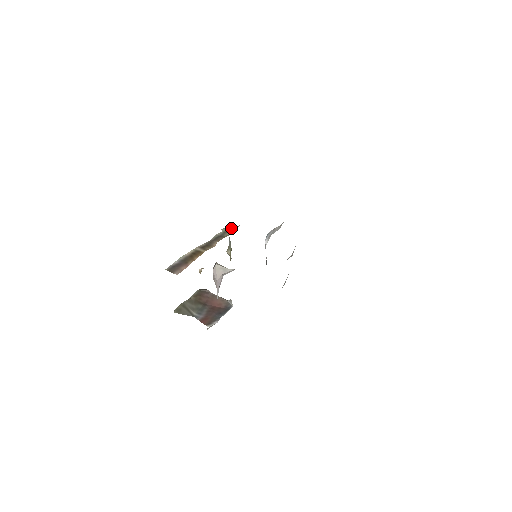
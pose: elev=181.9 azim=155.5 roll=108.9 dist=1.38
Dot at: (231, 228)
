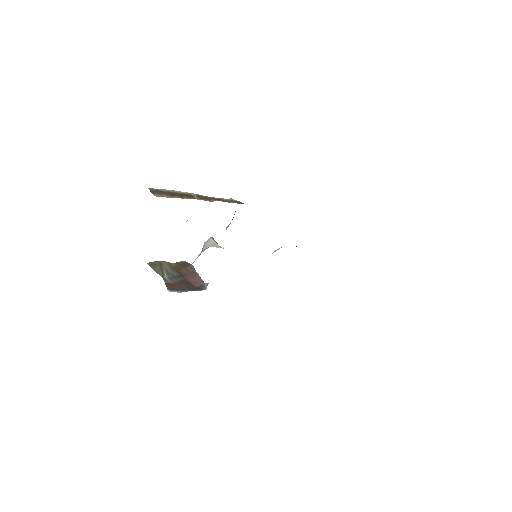
Dot at: (240, 202)
